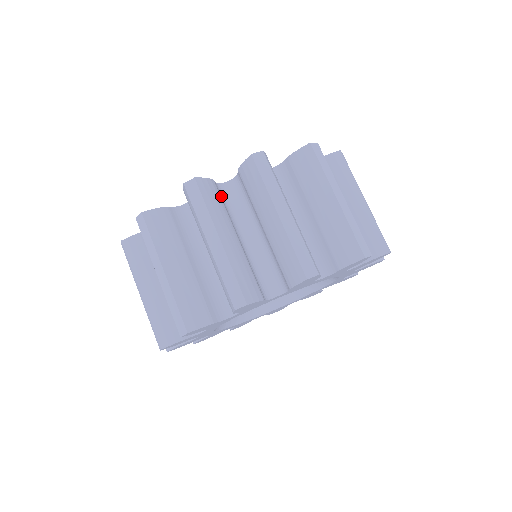
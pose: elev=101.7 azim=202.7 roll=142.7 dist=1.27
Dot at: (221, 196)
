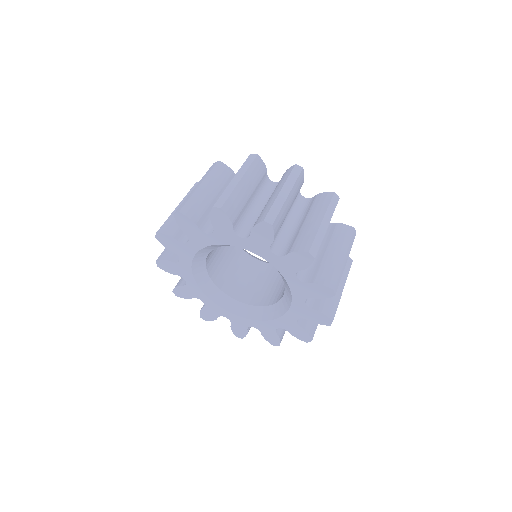
Dot at: occluded
